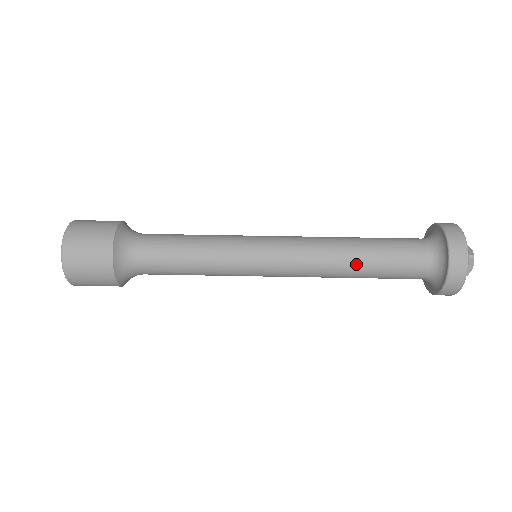
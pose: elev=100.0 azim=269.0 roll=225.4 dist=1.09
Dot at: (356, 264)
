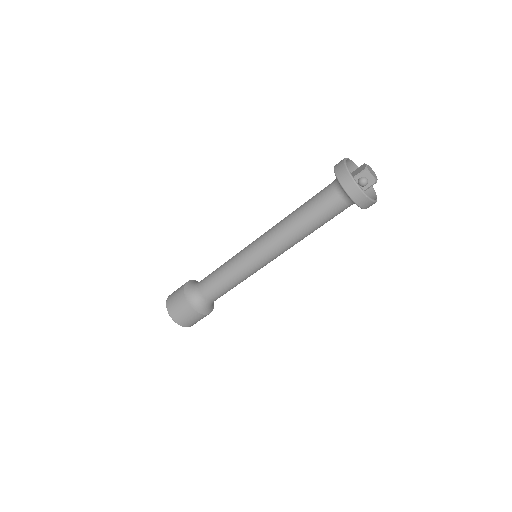
Dot at: occluded
